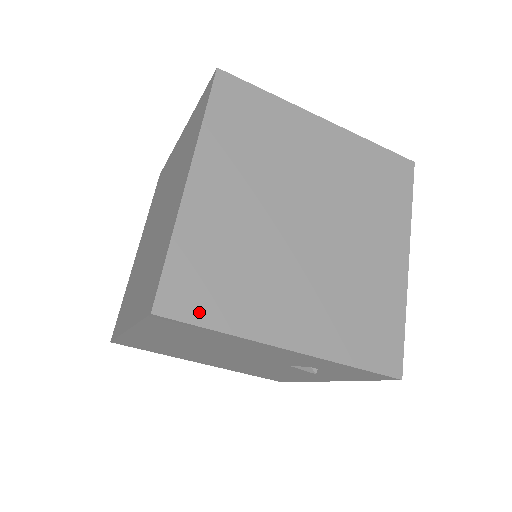
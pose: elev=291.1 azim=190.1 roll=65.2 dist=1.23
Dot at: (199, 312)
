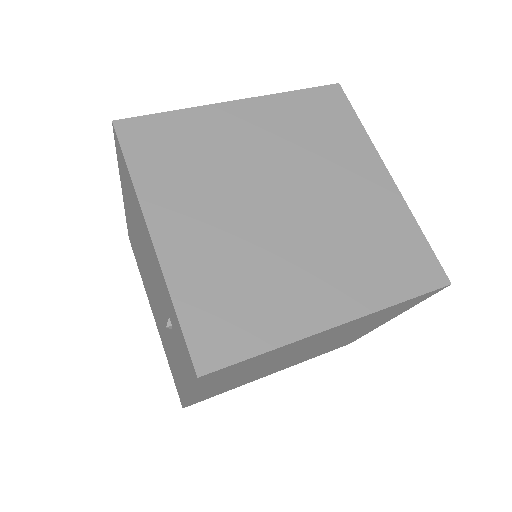
Dot at: (135, 150)
